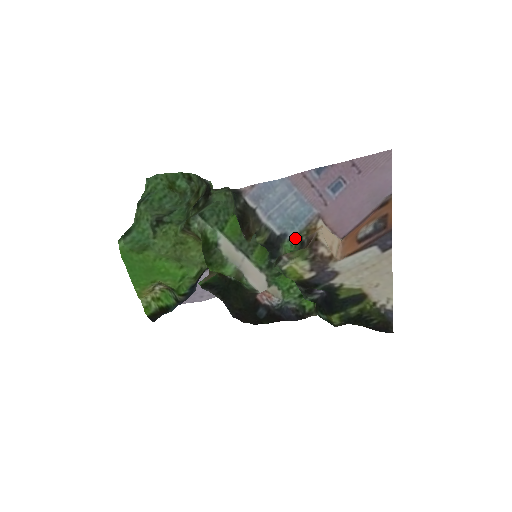
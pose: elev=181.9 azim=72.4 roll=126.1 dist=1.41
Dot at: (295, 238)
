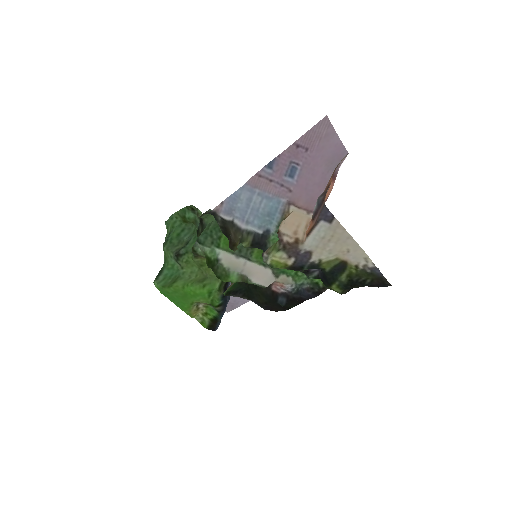
Dot at: (277, 230)
